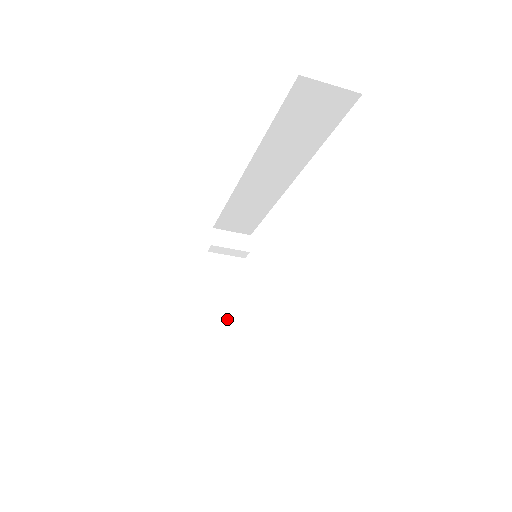
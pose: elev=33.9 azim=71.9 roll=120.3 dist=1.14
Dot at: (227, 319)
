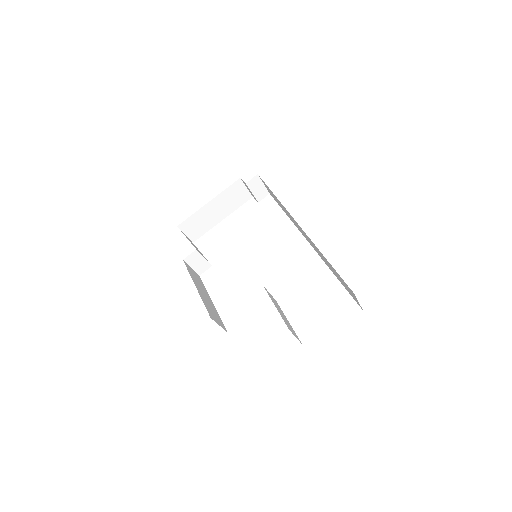
Dot at: (209, 221)
